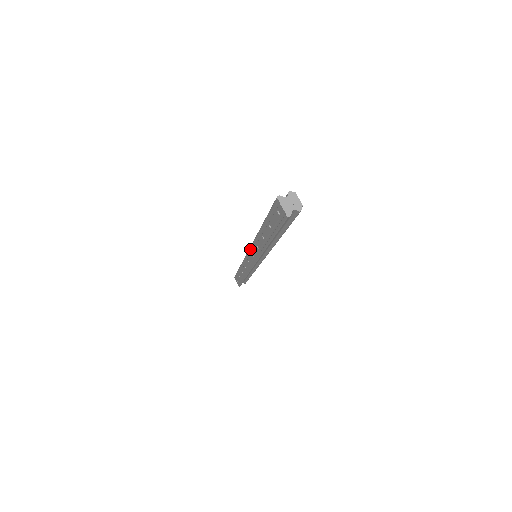
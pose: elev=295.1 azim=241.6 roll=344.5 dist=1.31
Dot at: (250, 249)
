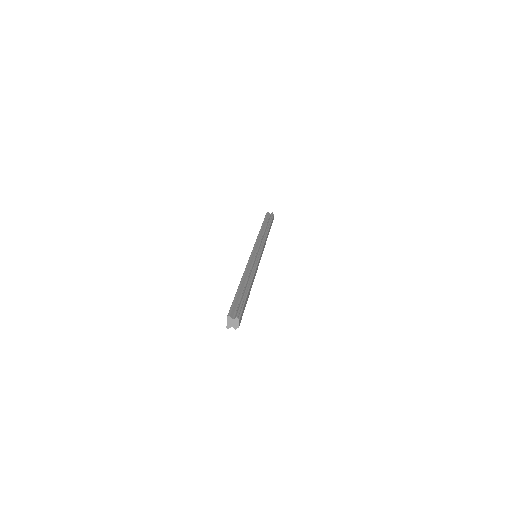
Dot at: (250, 257)
